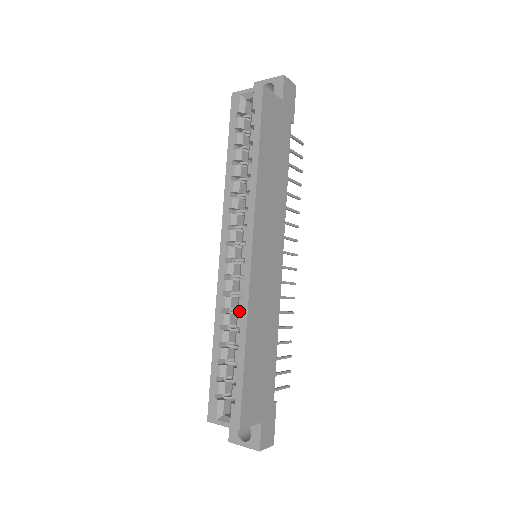
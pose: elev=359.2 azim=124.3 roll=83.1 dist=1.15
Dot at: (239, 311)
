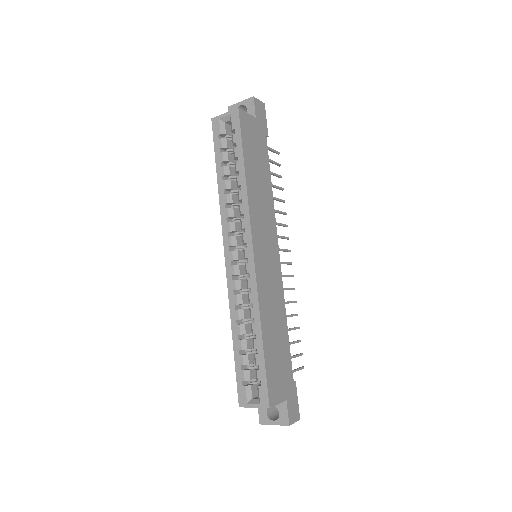
Dot at: occluded
